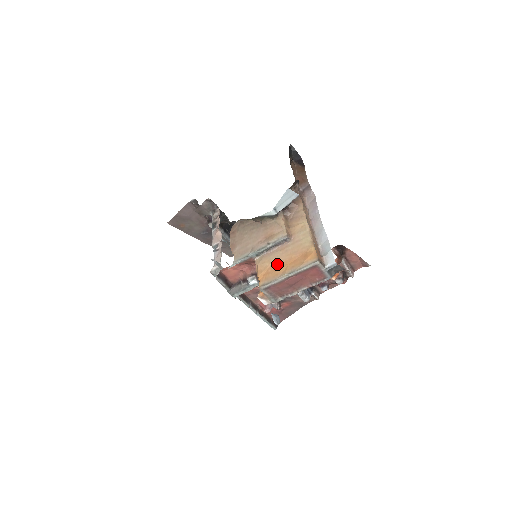
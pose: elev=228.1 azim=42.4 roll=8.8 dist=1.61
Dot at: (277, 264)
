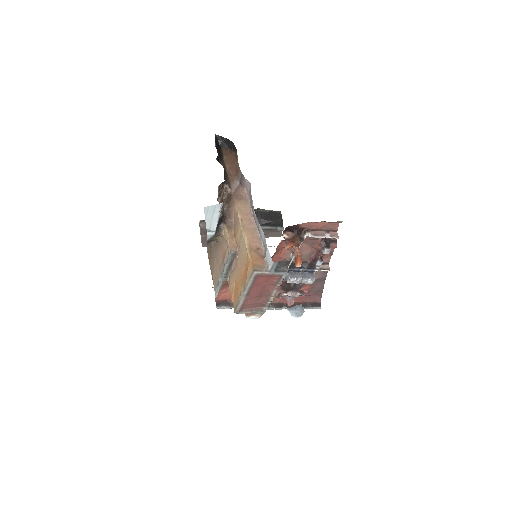
Dot at: (236, 283)
